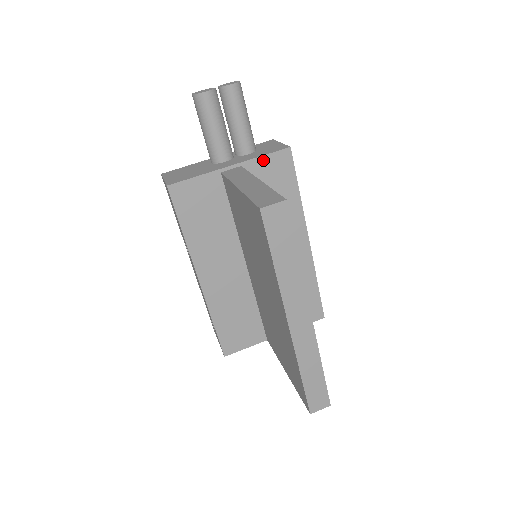
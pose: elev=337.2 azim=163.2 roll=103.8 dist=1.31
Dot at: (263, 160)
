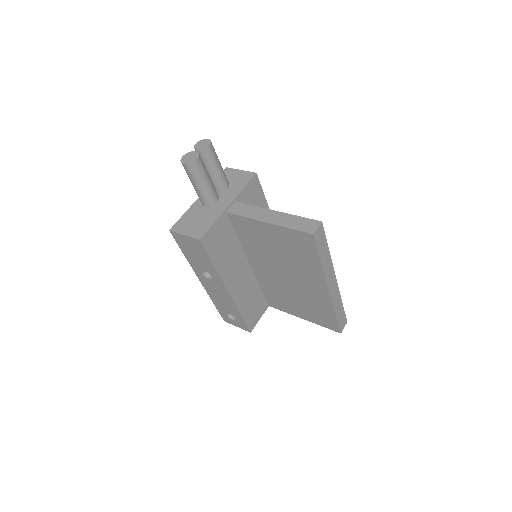
Dot at: (245, 190)
